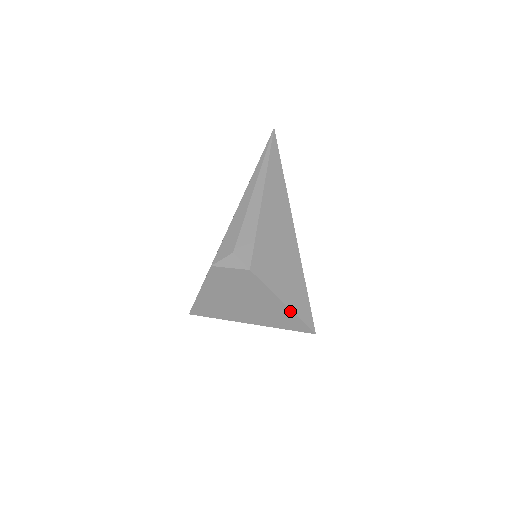
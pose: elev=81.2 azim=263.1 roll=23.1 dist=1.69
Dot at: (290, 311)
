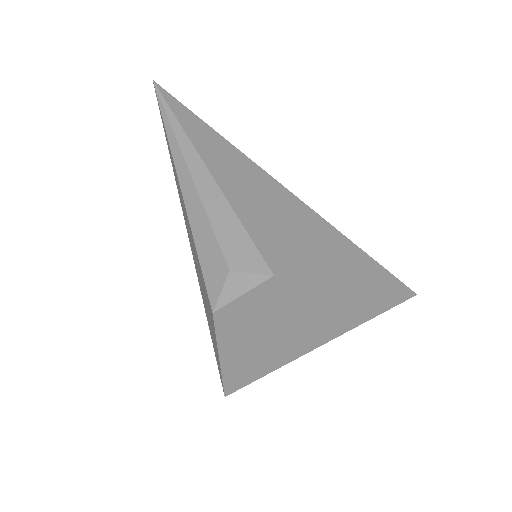
Dot at: (365, 290)
